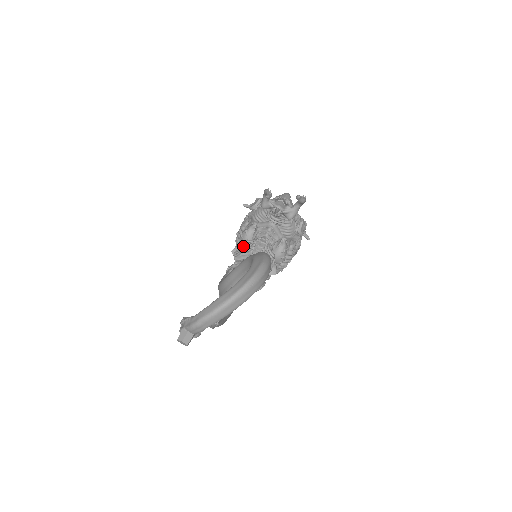
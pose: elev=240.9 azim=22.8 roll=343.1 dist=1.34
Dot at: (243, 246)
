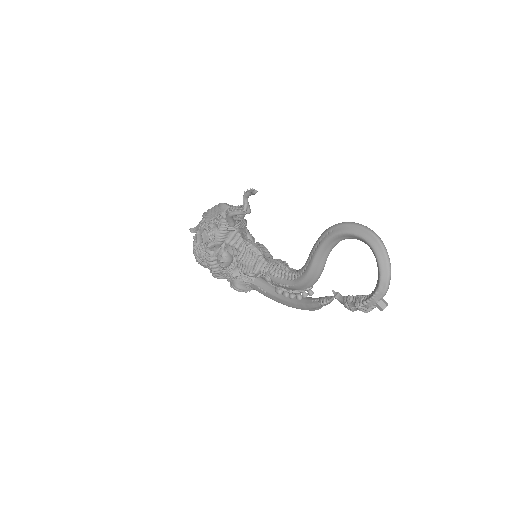
Dot at: (245, 261)
